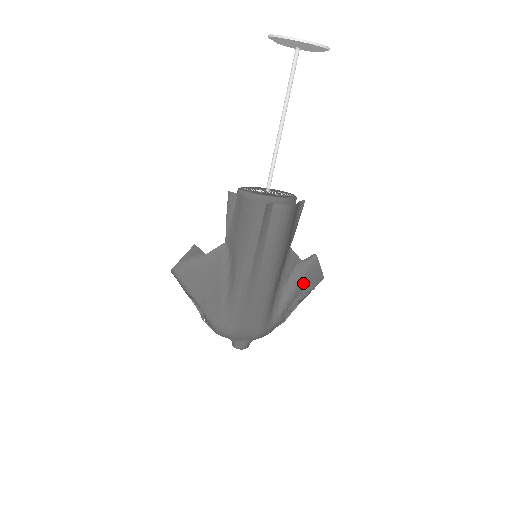
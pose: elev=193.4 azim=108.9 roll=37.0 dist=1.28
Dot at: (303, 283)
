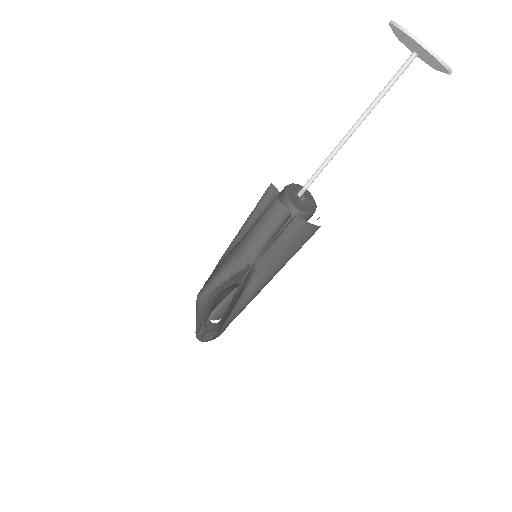
Dot at: occluded
